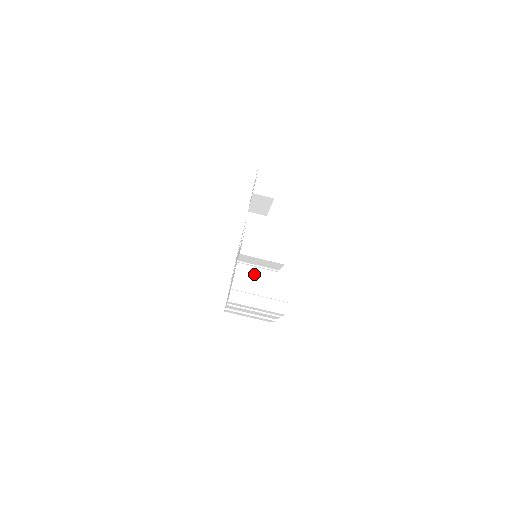
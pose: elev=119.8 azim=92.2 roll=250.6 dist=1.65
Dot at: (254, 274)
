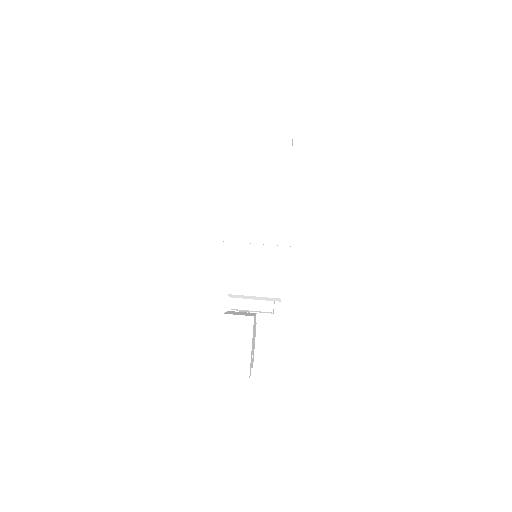
Dot at: occluded
